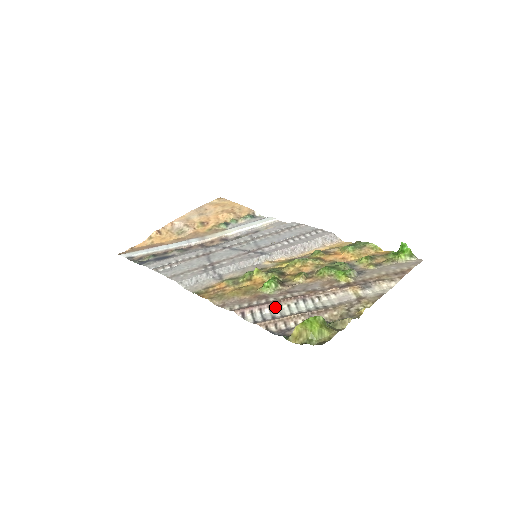
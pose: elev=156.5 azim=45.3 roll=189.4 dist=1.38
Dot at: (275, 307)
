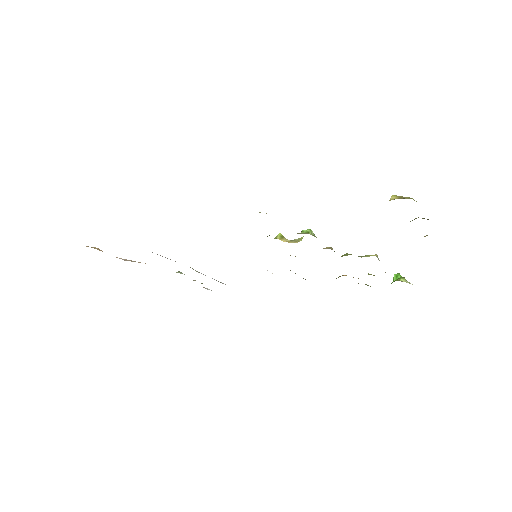
Dot at: occluded
